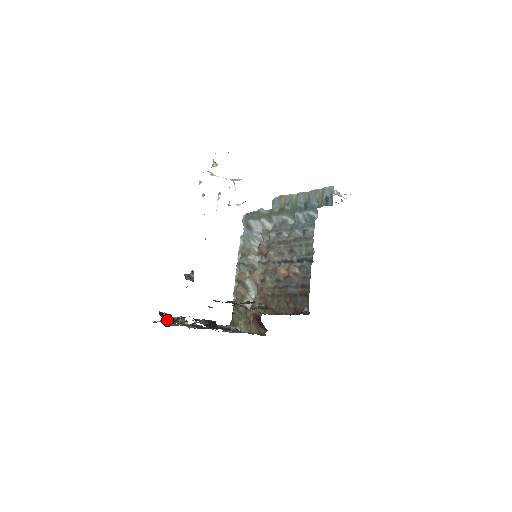
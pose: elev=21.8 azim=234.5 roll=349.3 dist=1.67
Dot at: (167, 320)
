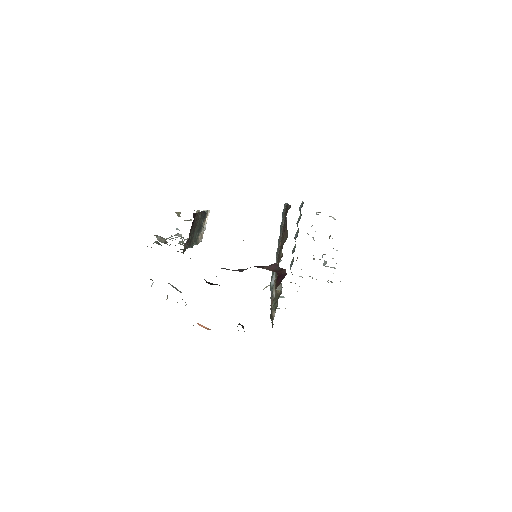
Dot at: occluded
